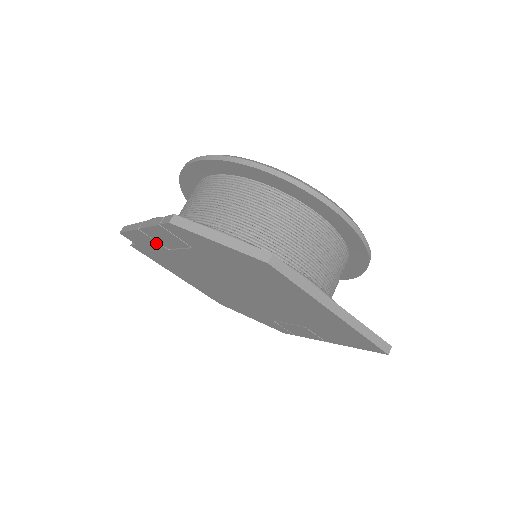
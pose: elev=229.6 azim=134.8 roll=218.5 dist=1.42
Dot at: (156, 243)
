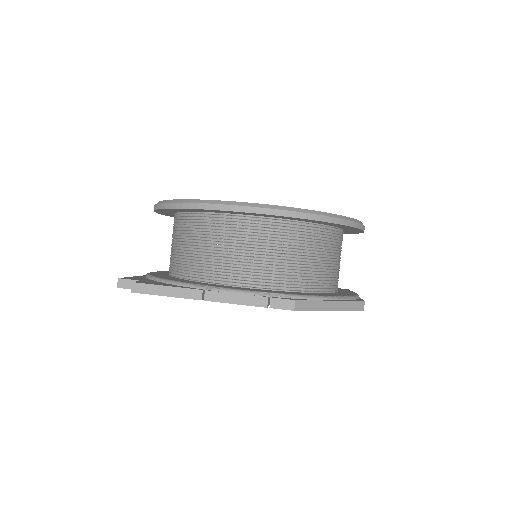
Dot at: occluded
